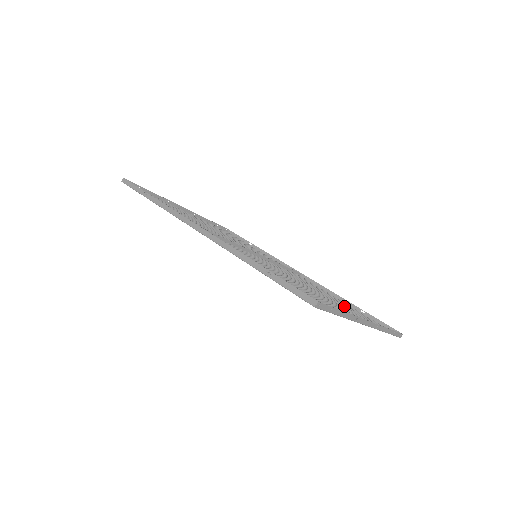
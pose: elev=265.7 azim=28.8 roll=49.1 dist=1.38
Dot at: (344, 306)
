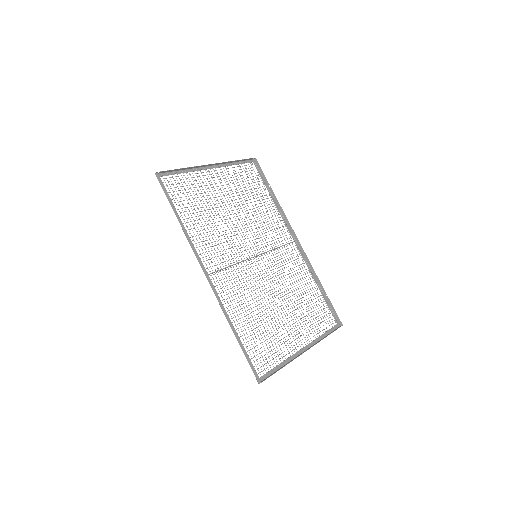
Dot at: occluded
